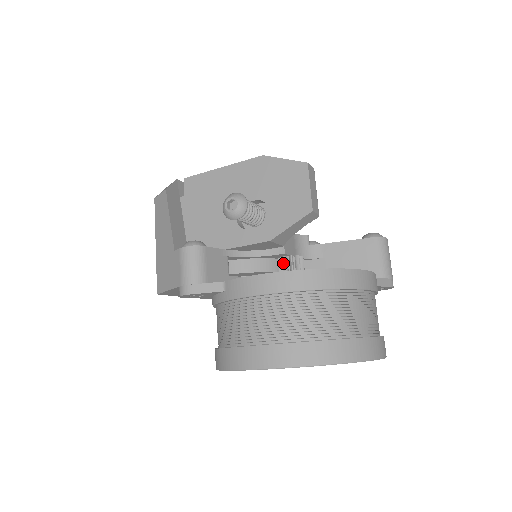
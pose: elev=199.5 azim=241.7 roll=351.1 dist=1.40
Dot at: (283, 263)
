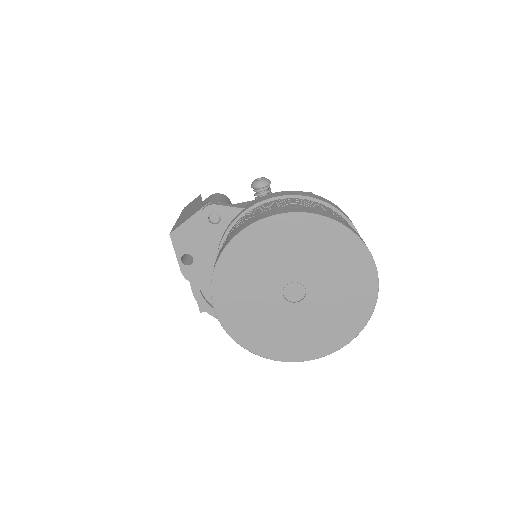
Dot at: occluded
